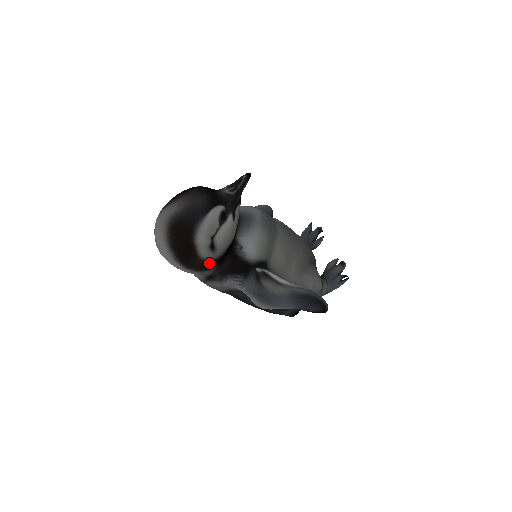
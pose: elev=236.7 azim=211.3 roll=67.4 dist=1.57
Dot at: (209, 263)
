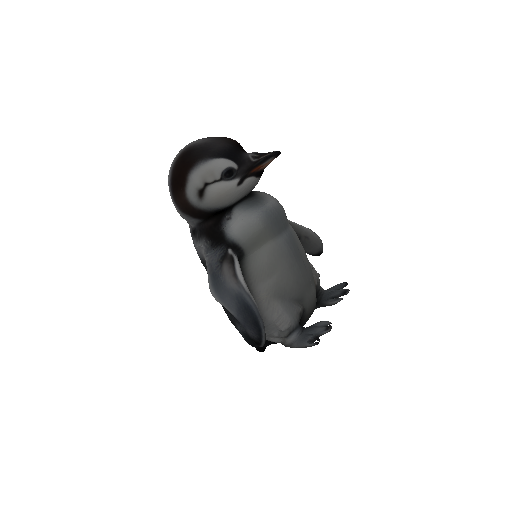
Dot at: (191, 208)
